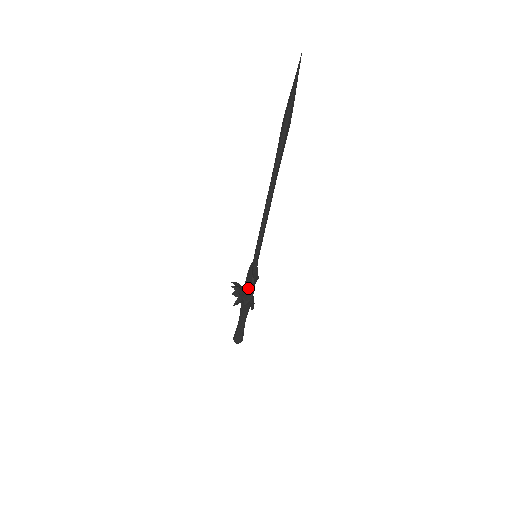
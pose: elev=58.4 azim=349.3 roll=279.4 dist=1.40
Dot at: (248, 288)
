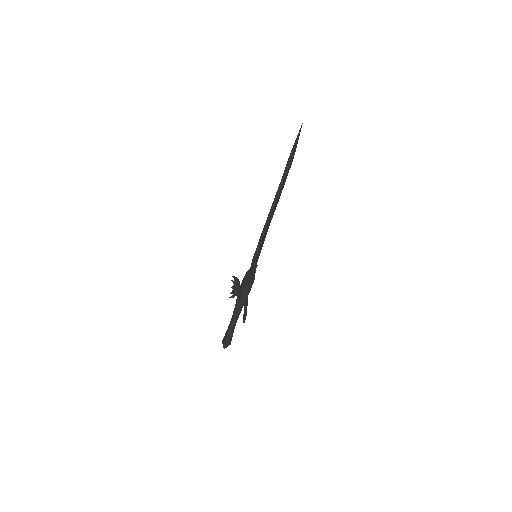
Dot at: (245, 279)
